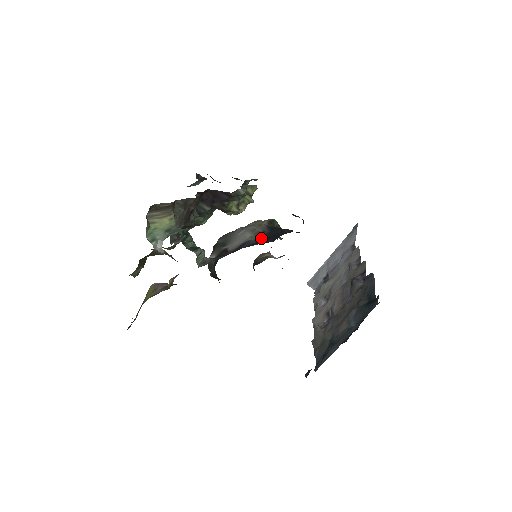
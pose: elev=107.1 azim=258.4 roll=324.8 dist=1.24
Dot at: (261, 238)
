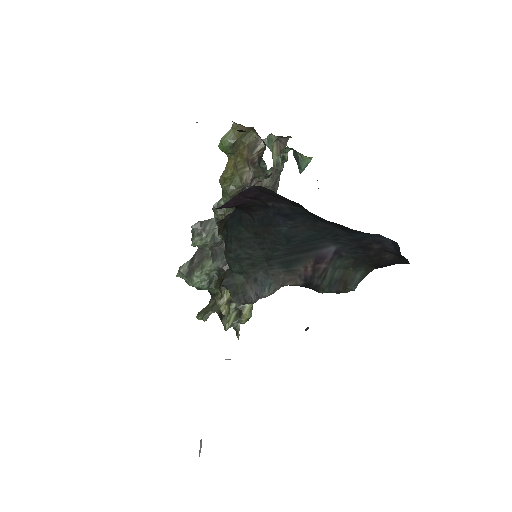
Dot at: occluded
